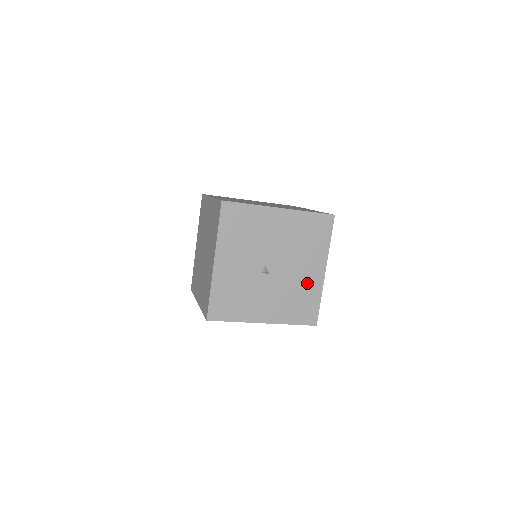
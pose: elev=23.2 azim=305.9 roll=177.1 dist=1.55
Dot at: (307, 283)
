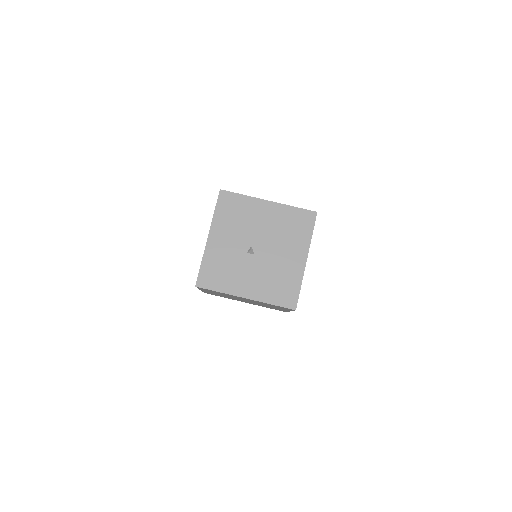
Dot at: (289, 268)
